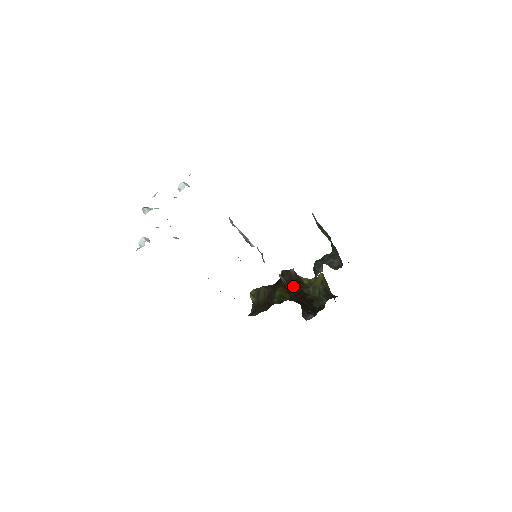
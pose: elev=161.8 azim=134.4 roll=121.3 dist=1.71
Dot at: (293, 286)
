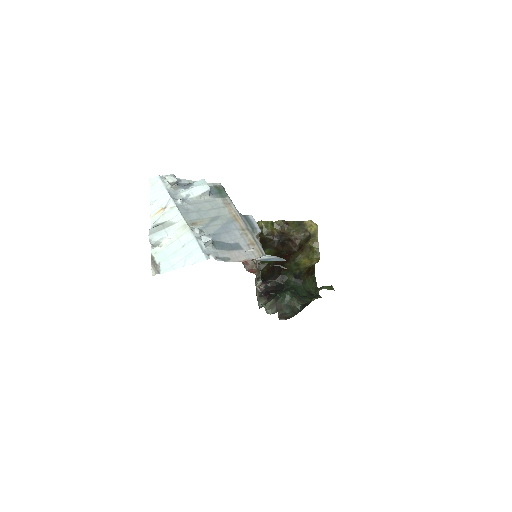
Dot at: (284, 254)
